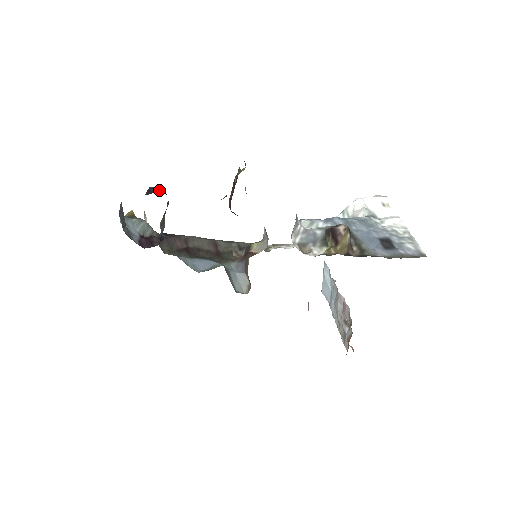
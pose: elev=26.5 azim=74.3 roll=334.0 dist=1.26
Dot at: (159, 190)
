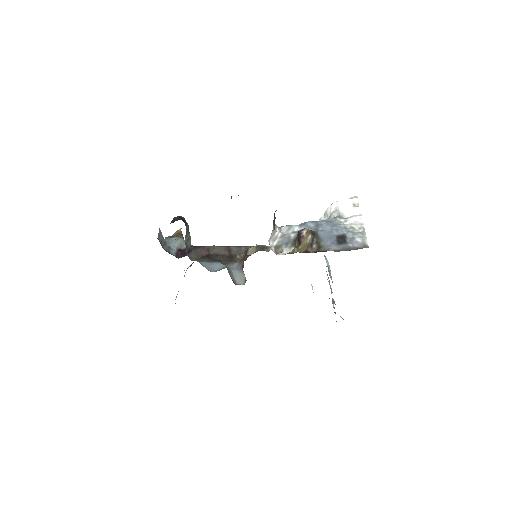
Dot at: (179, 219)
